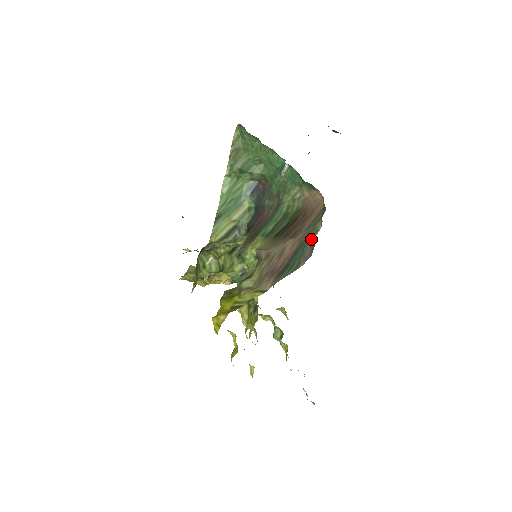
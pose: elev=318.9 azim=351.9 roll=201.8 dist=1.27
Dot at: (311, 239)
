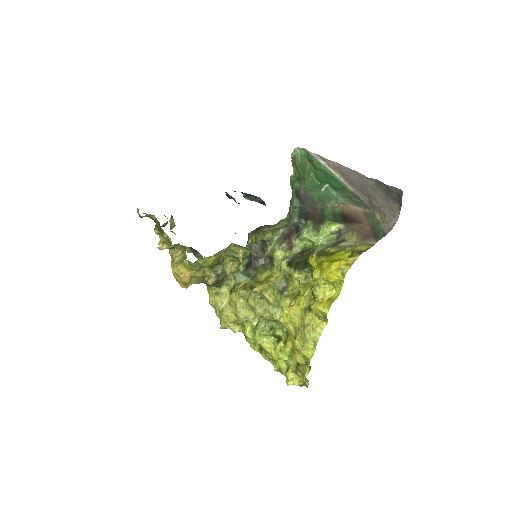
Dot at: (380, 223)
